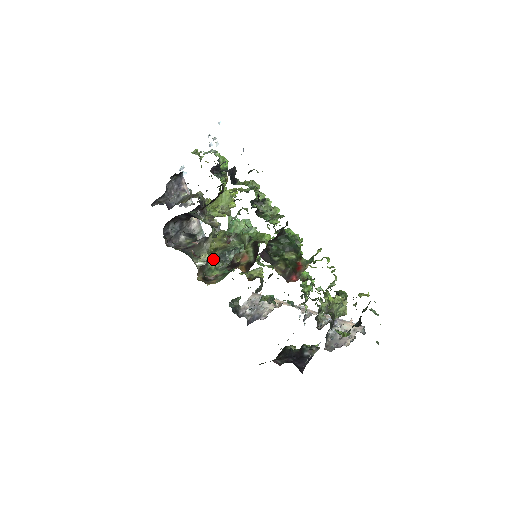
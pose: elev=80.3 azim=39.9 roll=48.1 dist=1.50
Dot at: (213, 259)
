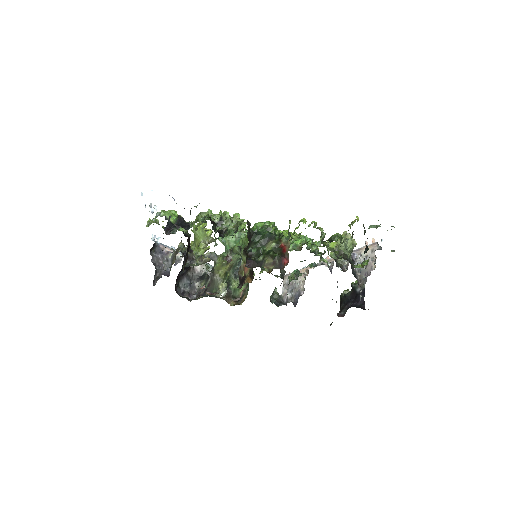
Dot at: (231, 281)
